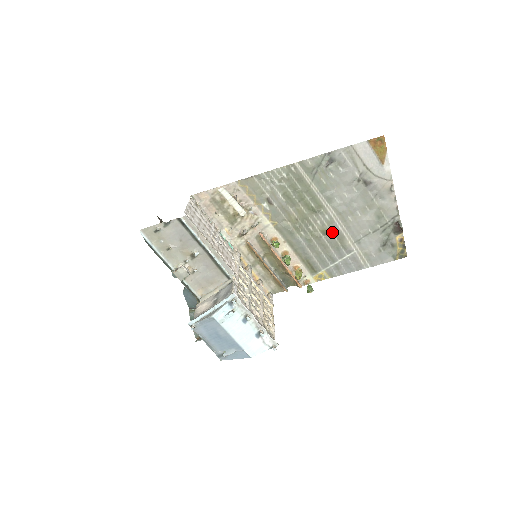
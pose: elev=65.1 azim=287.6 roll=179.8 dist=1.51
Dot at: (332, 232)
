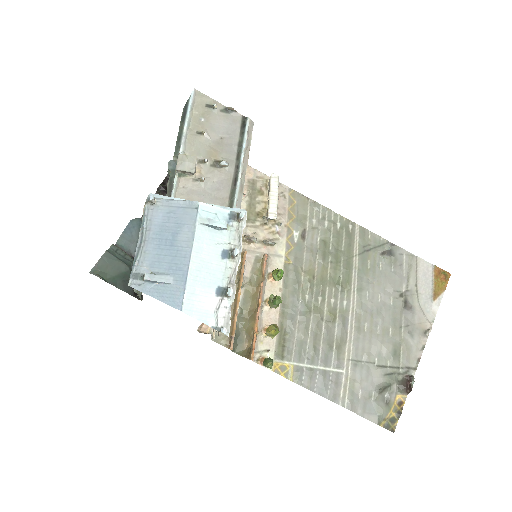
Dot at: (337, 325)
